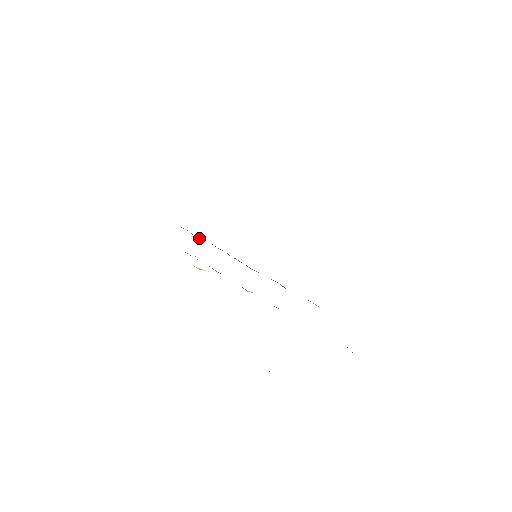
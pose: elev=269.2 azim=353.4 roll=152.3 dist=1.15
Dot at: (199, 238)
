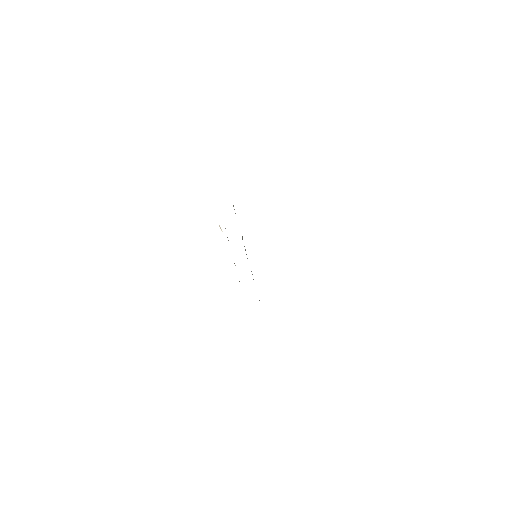
Dot at: occluded
